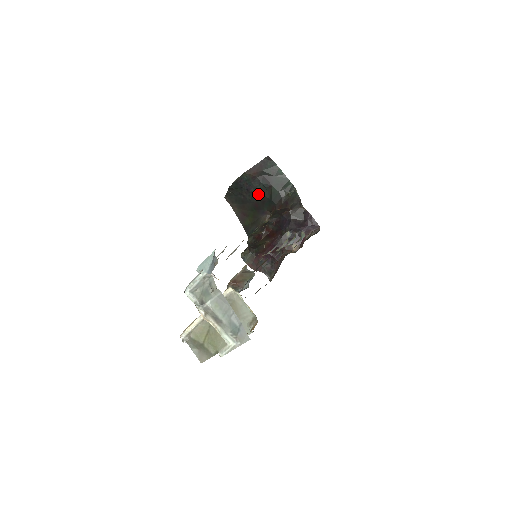
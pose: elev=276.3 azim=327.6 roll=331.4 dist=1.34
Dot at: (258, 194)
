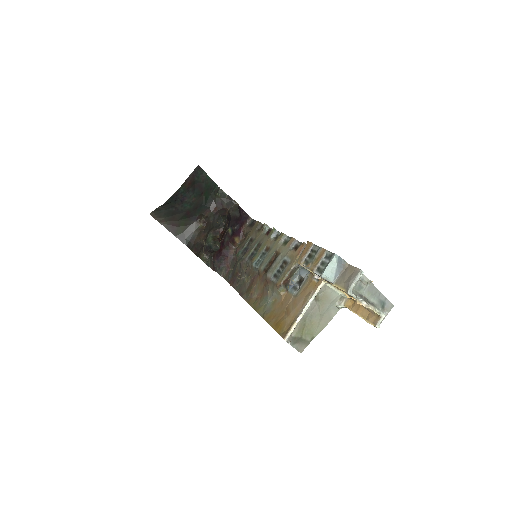
Dot at: (191, 202)
